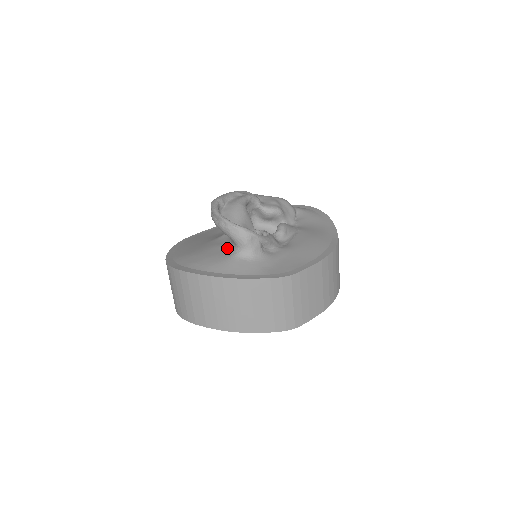
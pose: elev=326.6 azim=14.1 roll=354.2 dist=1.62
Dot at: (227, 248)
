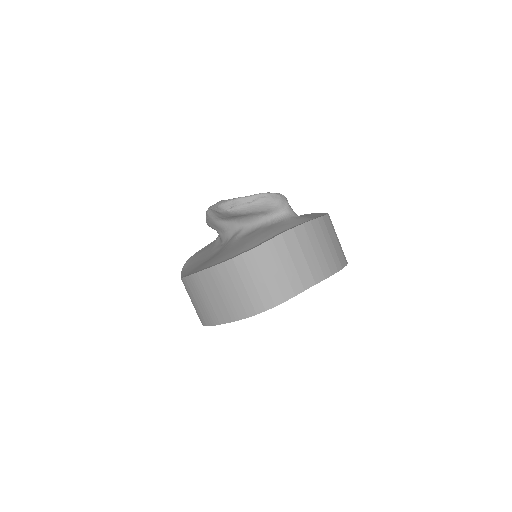
Dot at: (269, 224)
